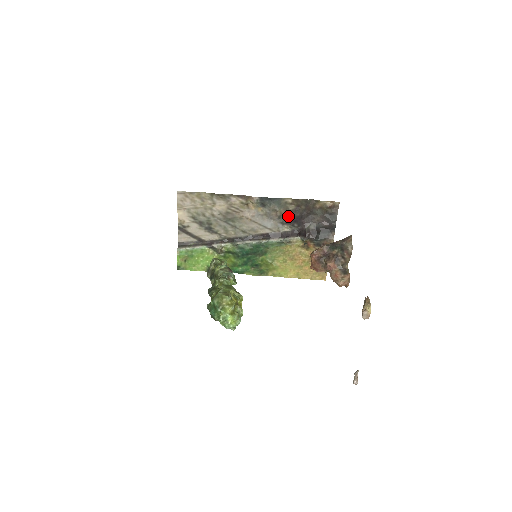
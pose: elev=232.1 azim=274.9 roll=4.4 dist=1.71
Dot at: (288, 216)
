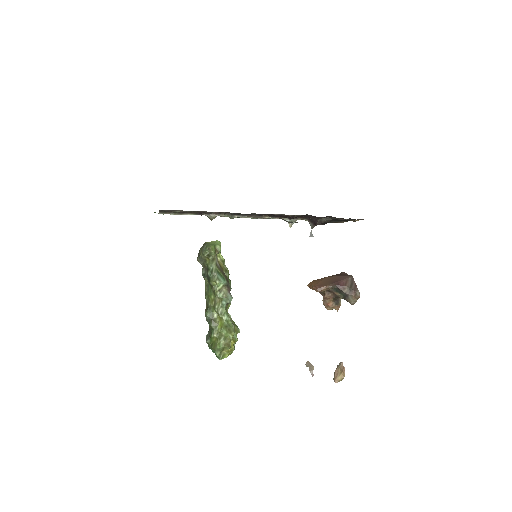
Dot at: (305, 218)
